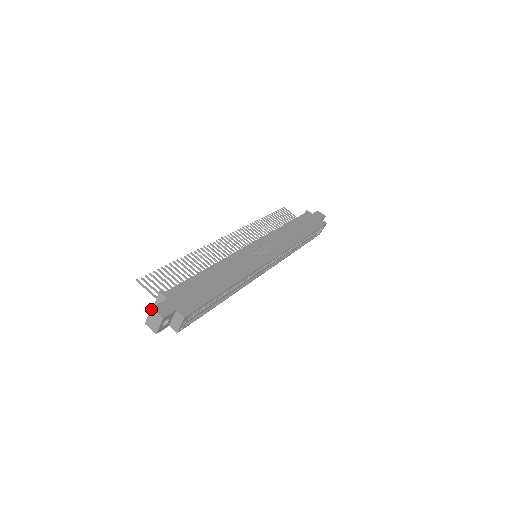
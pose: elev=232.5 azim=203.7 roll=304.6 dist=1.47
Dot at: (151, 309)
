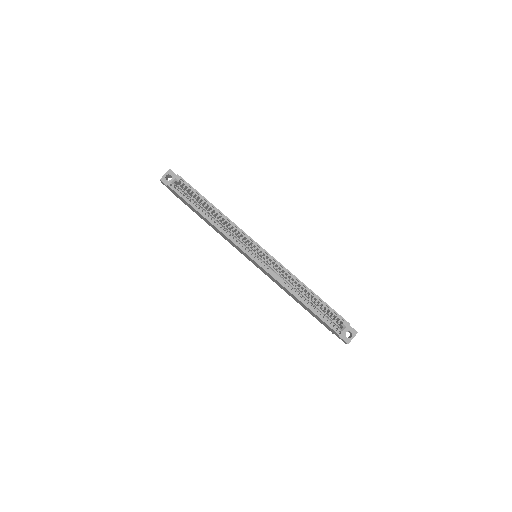
Dot at: occluded
